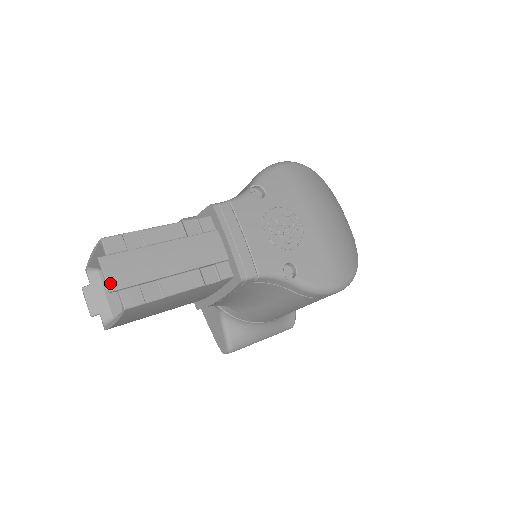
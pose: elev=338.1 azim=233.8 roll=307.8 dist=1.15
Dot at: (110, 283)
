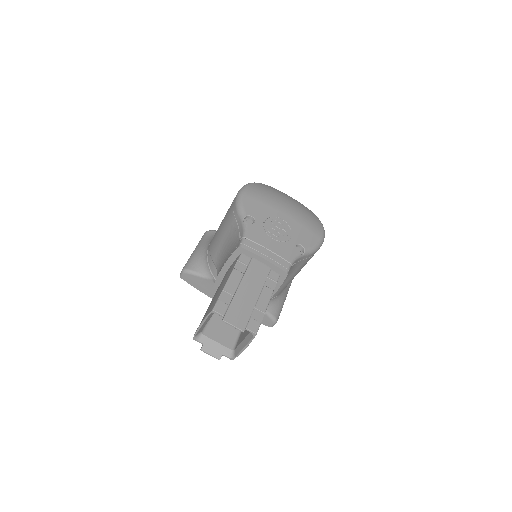
Dot at: (240, 327)
